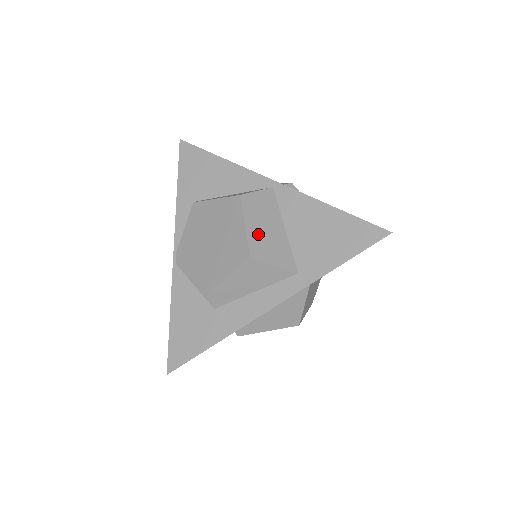
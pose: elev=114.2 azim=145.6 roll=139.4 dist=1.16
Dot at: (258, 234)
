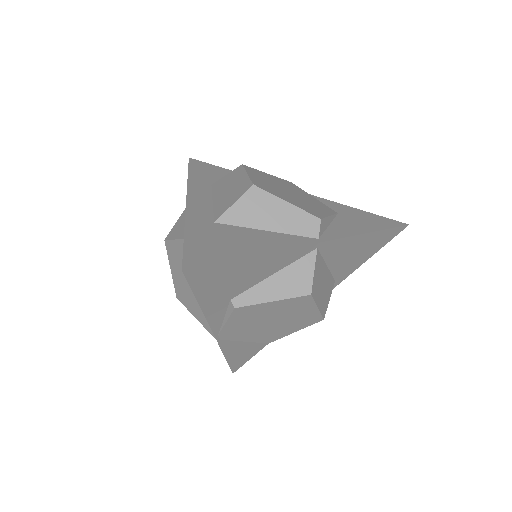
Dot at: (322, 299)
